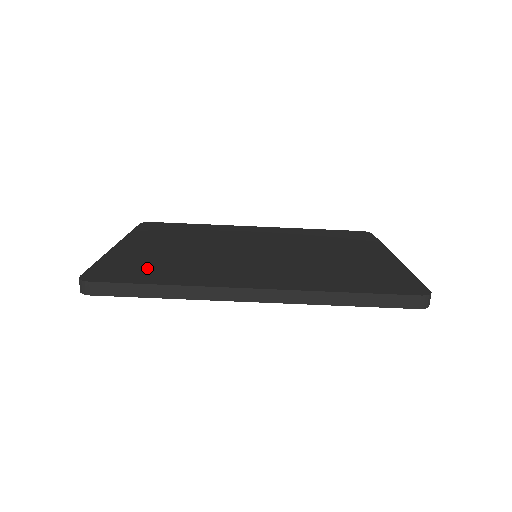
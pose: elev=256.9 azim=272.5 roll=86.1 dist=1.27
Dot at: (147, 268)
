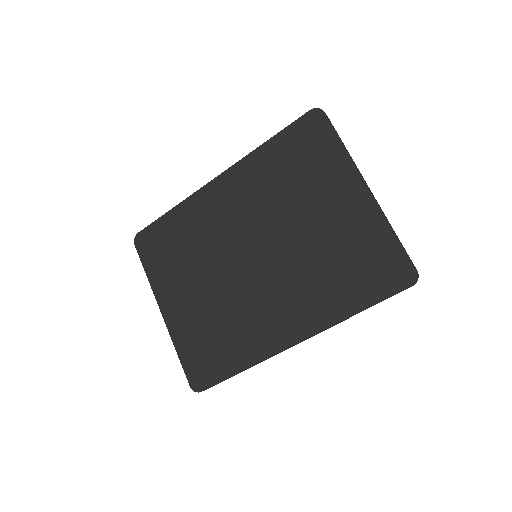
Dot at: (213, 349)
